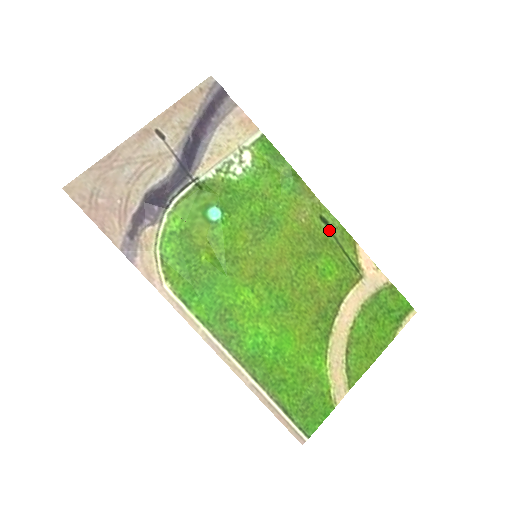
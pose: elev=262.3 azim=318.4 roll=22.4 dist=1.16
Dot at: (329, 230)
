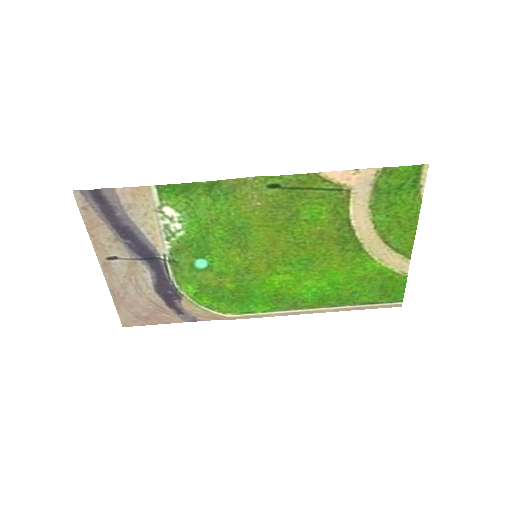
Dot at: (285, 189)
